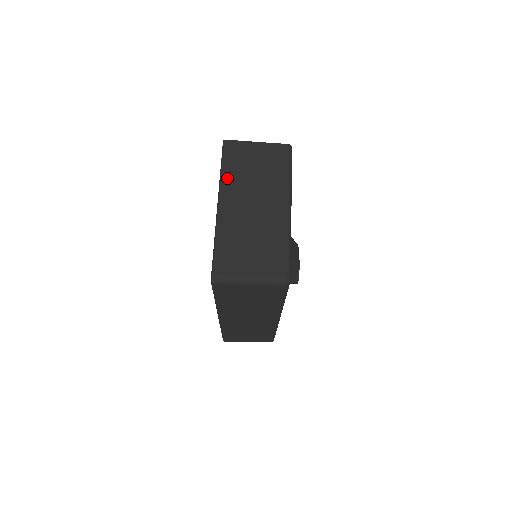
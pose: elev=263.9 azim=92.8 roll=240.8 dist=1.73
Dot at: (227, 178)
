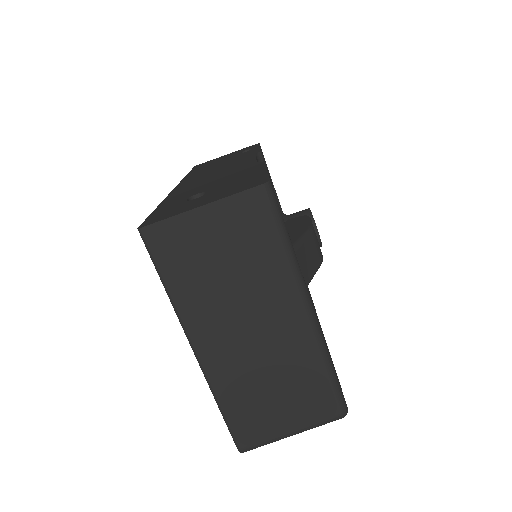
Dot at: (184, 303)
